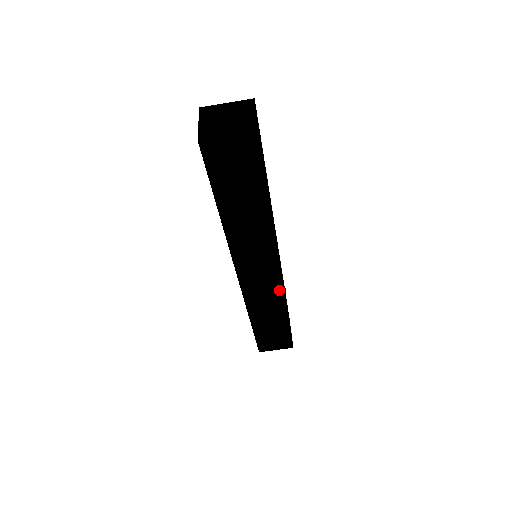
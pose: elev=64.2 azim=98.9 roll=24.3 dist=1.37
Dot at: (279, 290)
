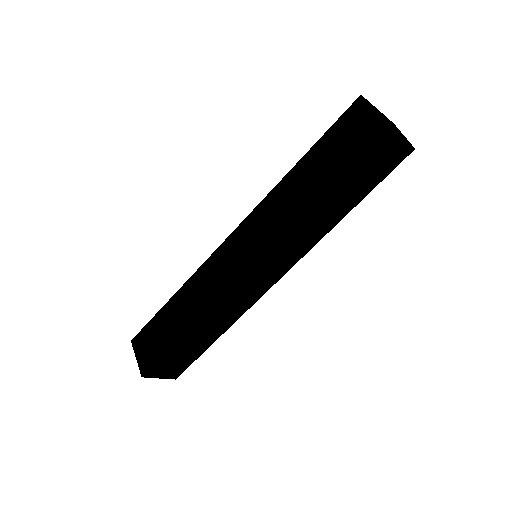
Dot at: (252, 301)
